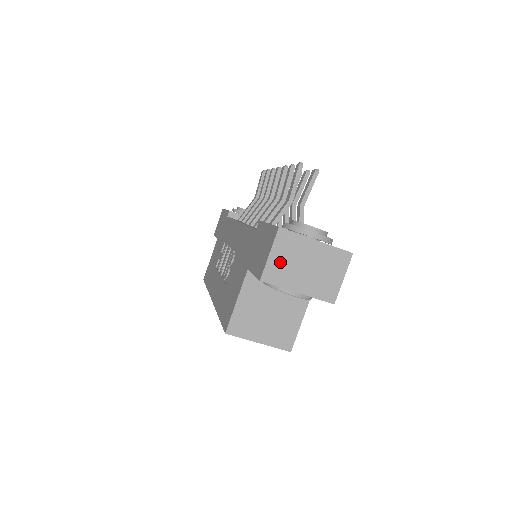
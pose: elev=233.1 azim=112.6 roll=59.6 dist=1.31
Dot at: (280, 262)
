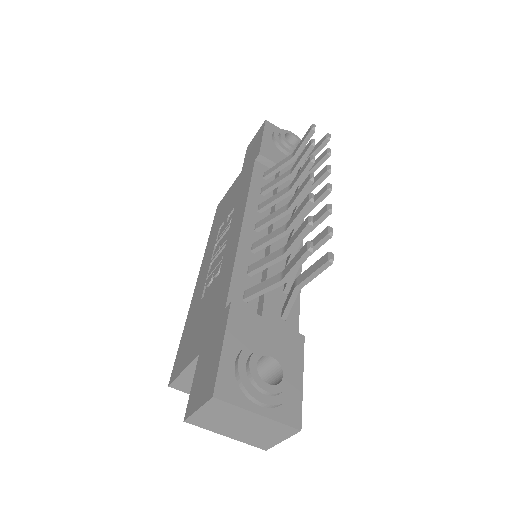
Dot at: (209, 417)
